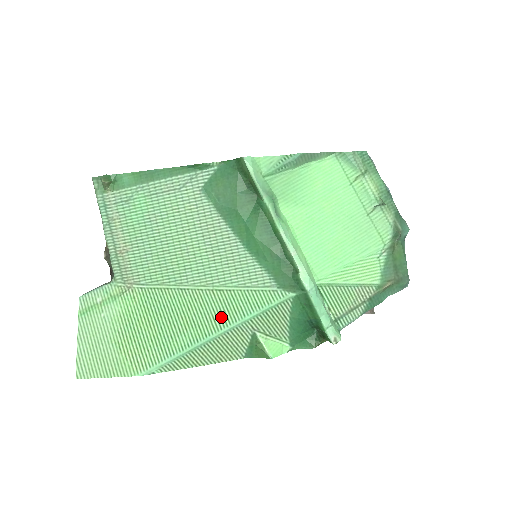
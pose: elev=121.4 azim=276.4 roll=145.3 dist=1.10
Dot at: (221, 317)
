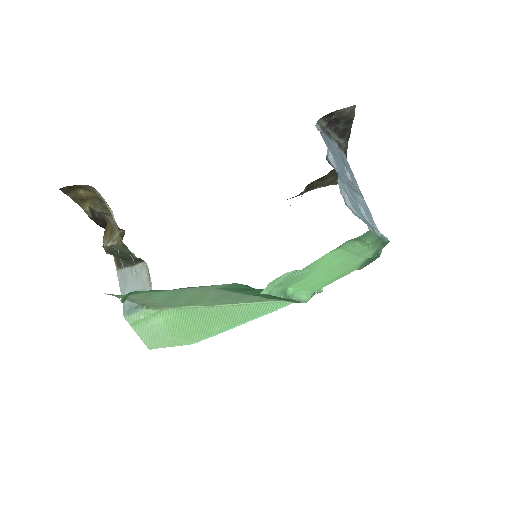
Dot at: (243, 317)
